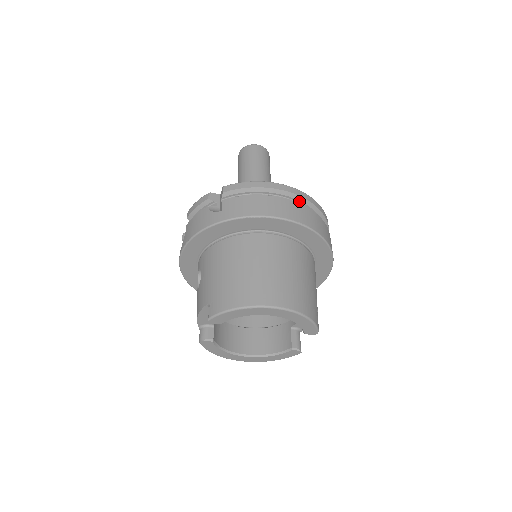
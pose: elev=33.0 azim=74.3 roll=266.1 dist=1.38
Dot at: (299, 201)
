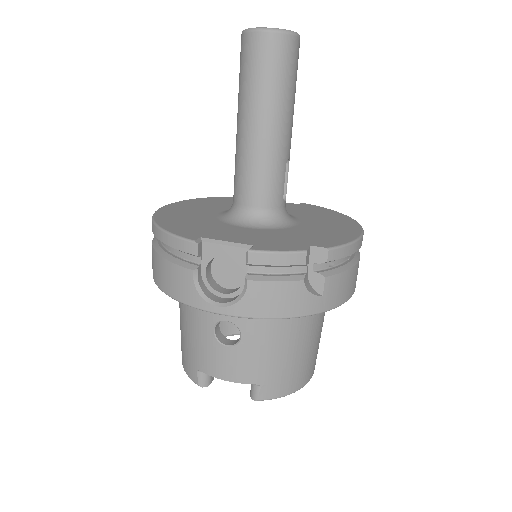
Dot at: occluded
